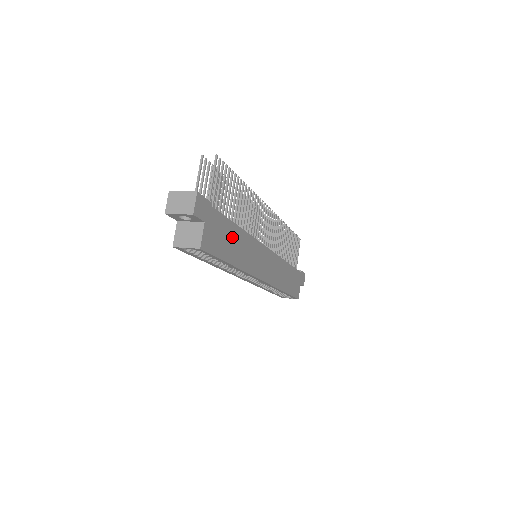
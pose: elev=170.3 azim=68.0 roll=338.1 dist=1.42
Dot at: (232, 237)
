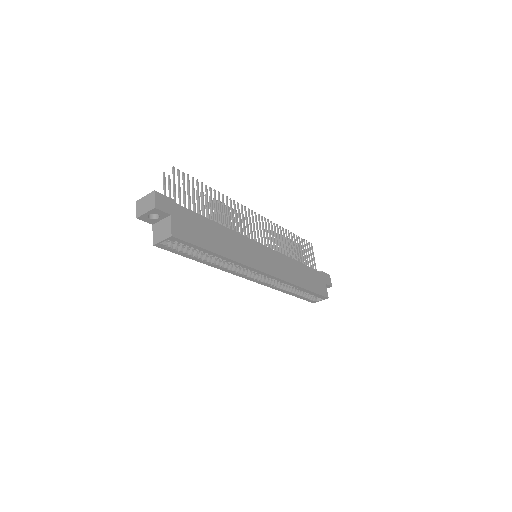
Dot at: (210, 231)
